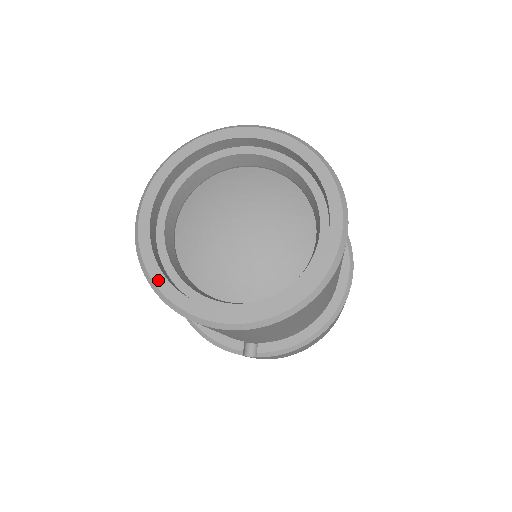
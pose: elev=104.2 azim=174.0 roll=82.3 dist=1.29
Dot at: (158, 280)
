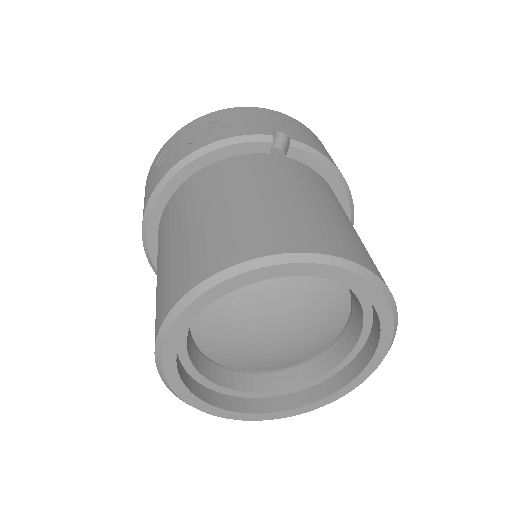
Dot at: (187, 398)
